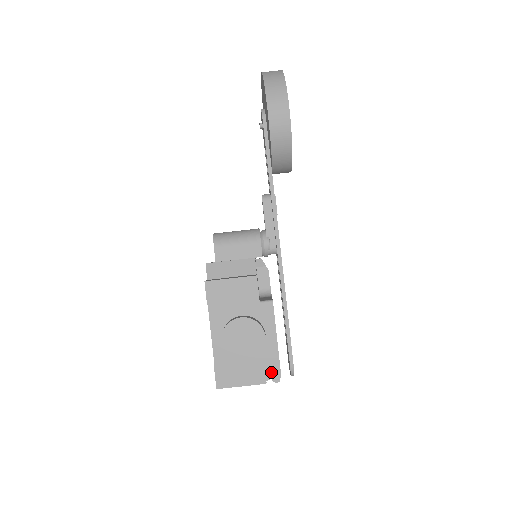
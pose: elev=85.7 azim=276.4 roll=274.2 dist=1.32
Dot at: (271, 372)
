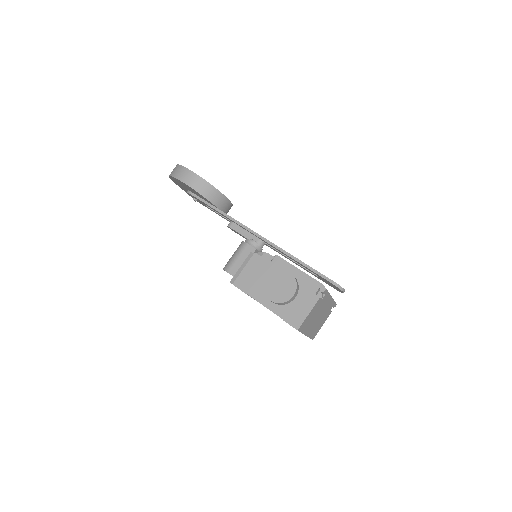
Dot at: (316, 289)
